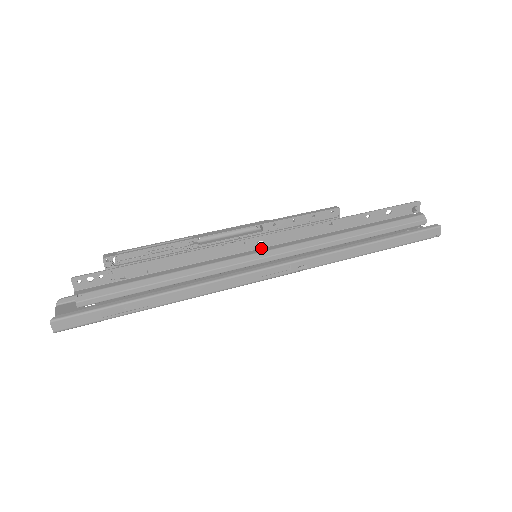
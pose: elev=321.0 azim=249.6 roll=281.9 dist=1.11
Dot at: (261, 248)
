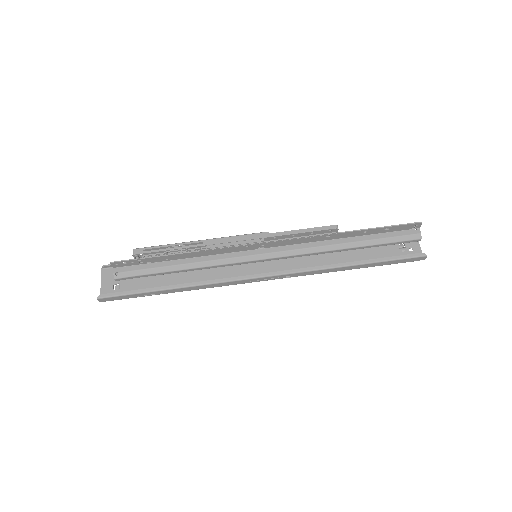
Dot at: occluded
